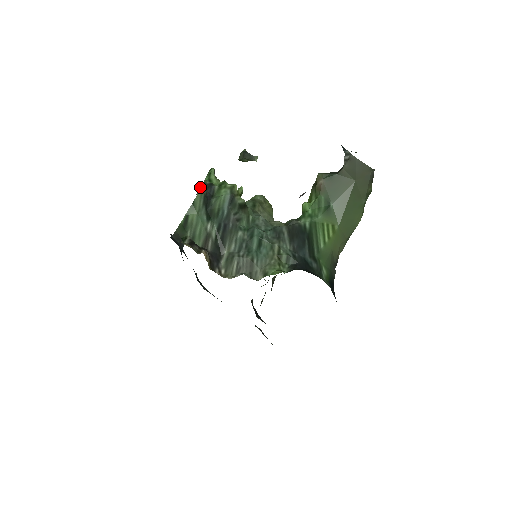
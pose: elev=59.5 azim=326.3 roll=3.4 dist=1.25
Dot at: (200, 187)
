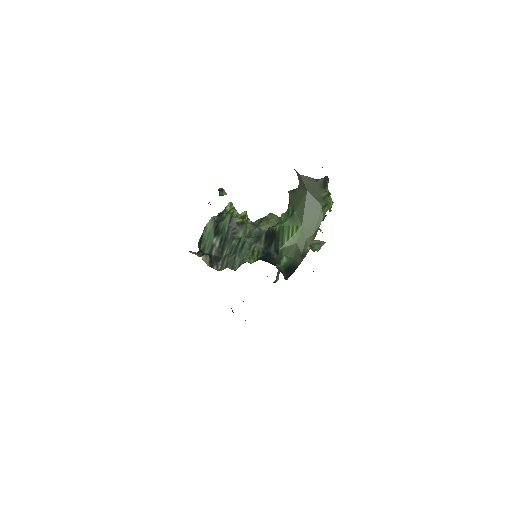
Dot at: (216, 216)
